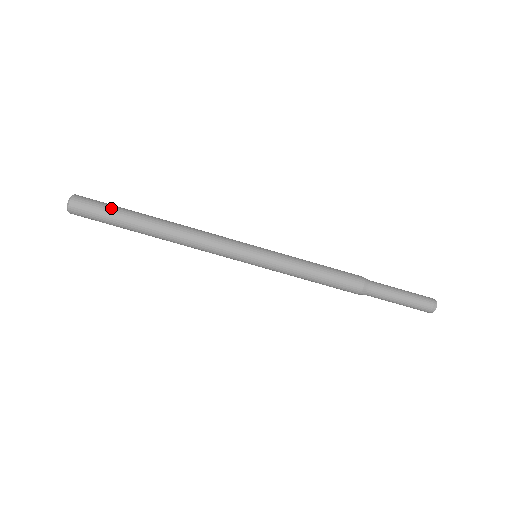
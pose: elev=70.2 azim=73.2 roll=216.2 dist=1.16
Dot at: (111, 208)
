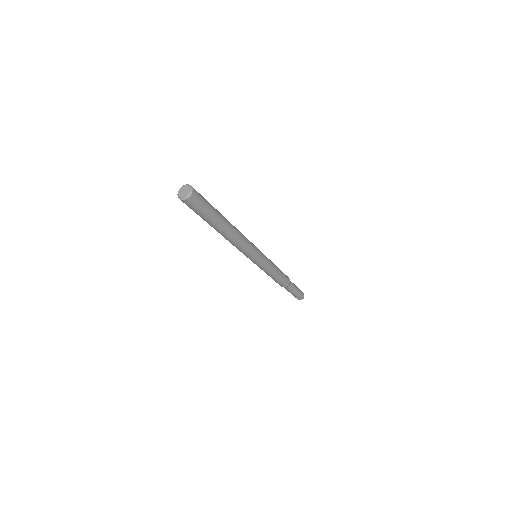
Dot at: (209, 210)
